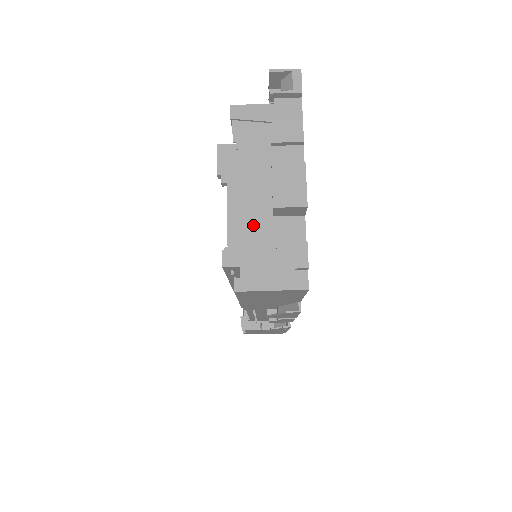
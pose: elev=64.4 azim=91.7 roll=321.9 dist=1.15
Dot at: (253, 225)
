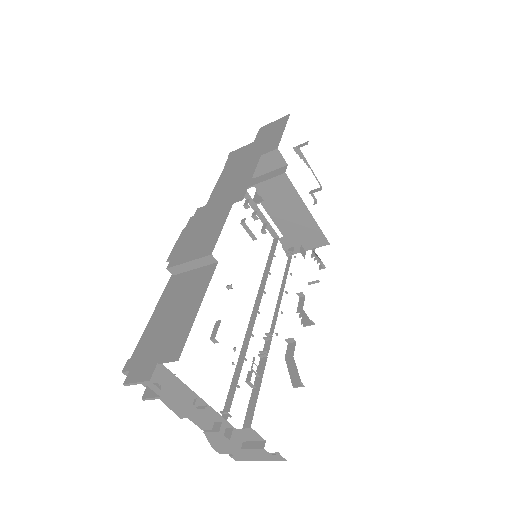
Dot at: occluded
